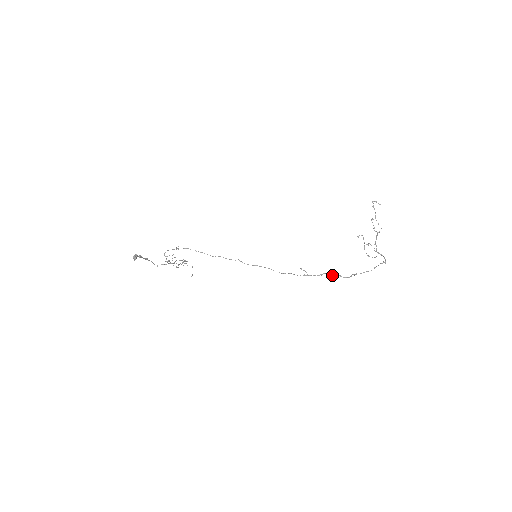
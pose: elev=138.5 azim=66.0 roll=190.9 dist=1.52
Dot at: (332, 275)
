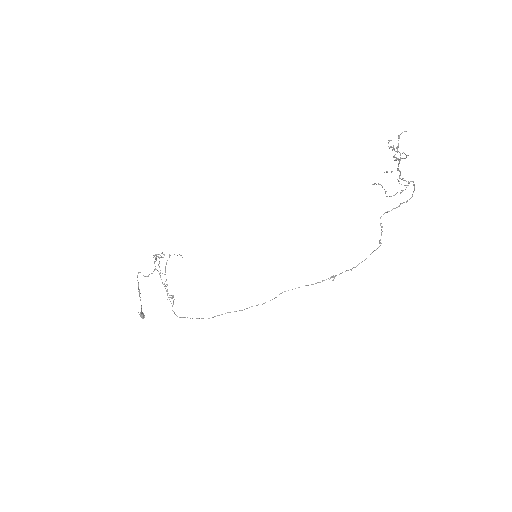
Dot at: occluded
